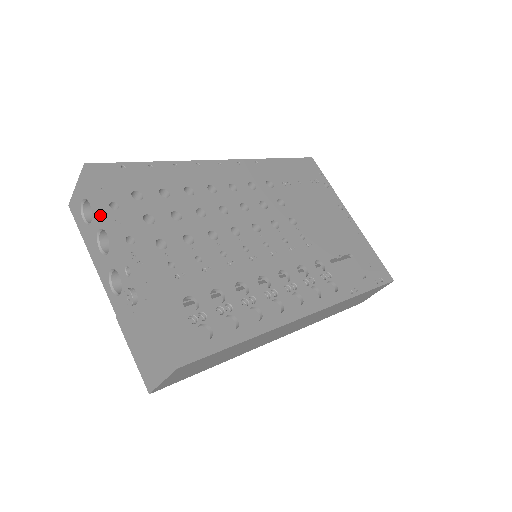
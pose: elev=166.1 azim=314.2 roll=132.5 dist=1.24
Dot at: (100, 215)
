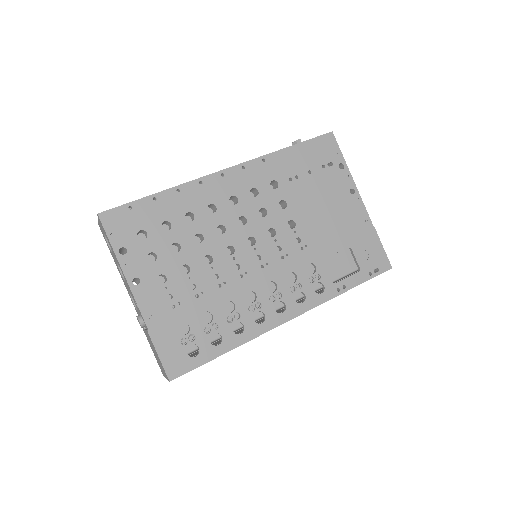
Dot at: (115, 256)
